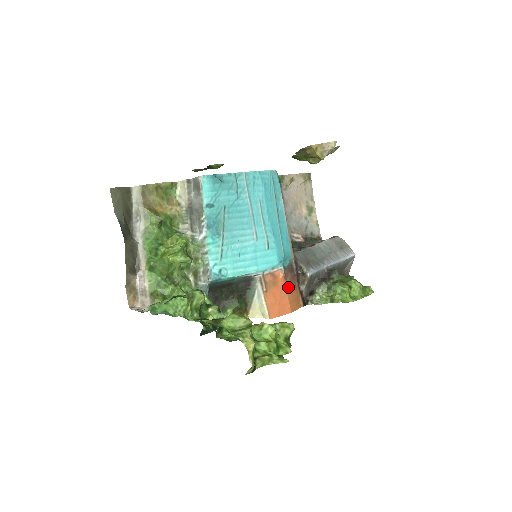
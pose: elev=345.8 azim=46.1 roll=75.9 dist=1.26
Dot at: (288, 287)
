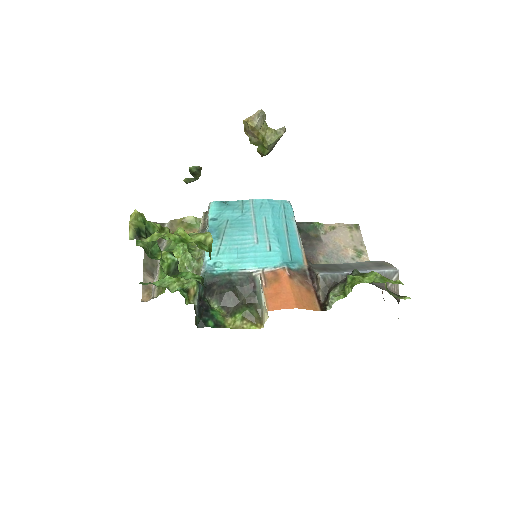
Dot at: (294, 286)
